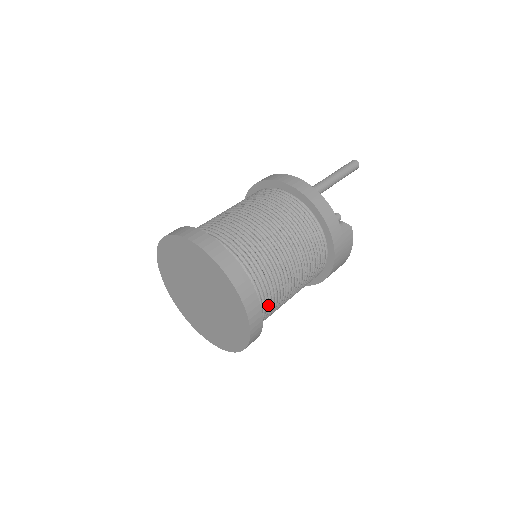
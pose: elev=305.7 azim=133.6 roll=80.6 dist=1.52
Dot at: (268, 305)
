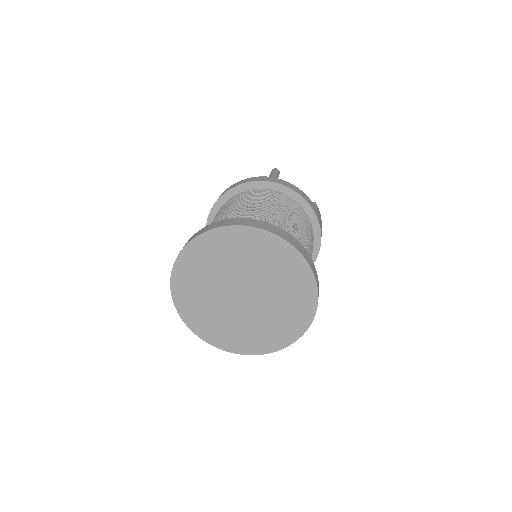
Dot at: occluded
